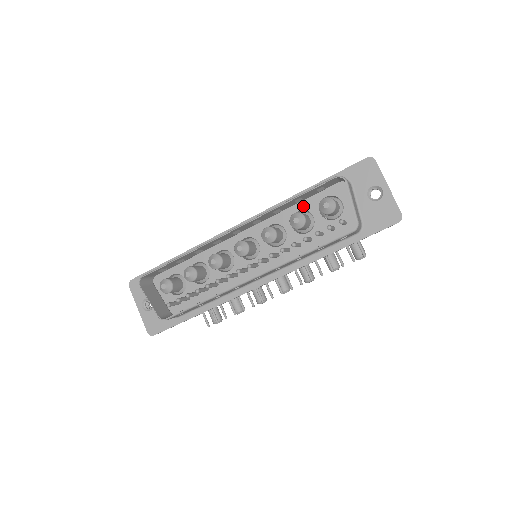
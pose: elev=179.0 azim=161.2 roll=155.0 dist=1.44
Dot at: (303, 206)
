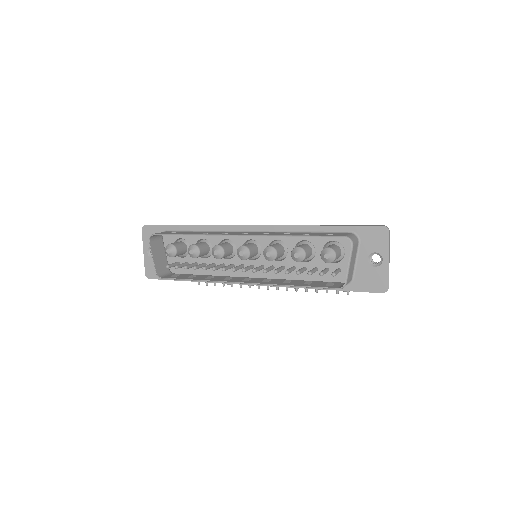
Dot at: (311, 238)
